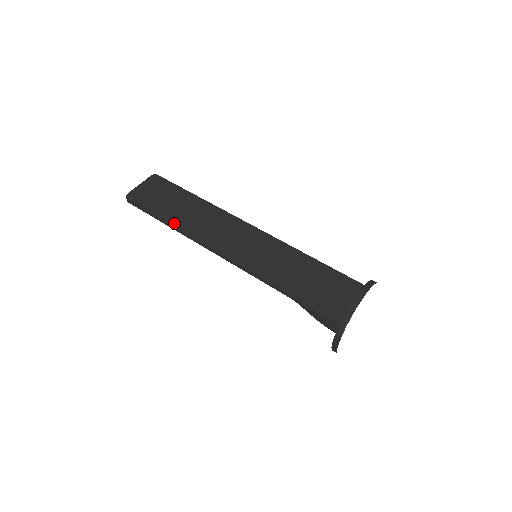
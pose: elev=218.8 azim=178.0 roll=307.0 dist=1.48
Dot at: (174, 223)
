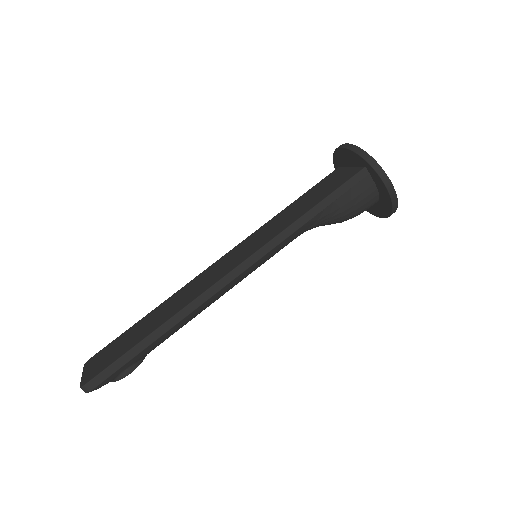
Dot at: (161, 323)
